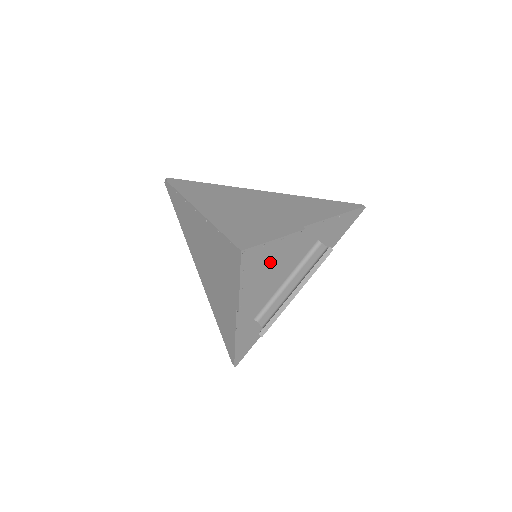
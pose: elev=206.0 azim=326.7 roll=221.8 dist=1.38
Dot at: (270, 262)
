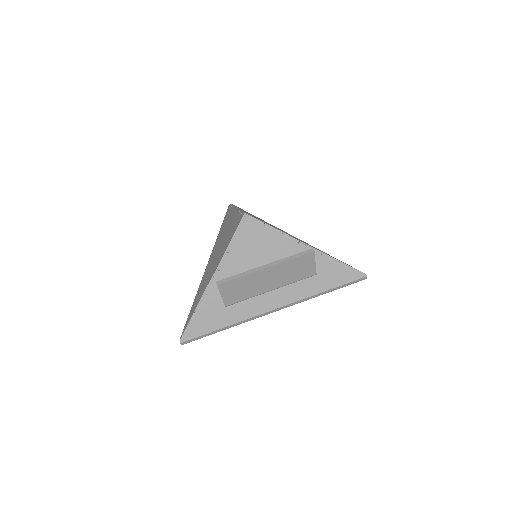
Dot at: (262, 248)
